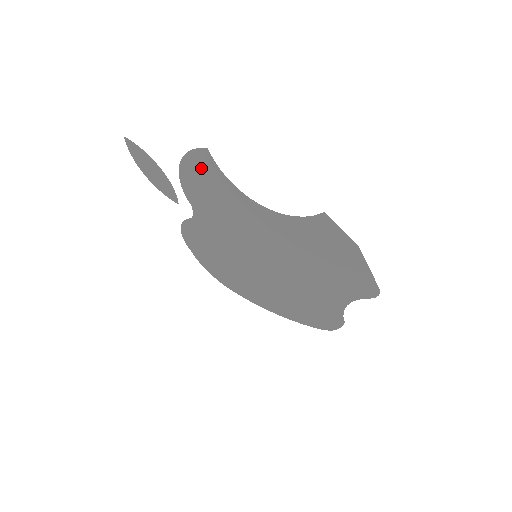
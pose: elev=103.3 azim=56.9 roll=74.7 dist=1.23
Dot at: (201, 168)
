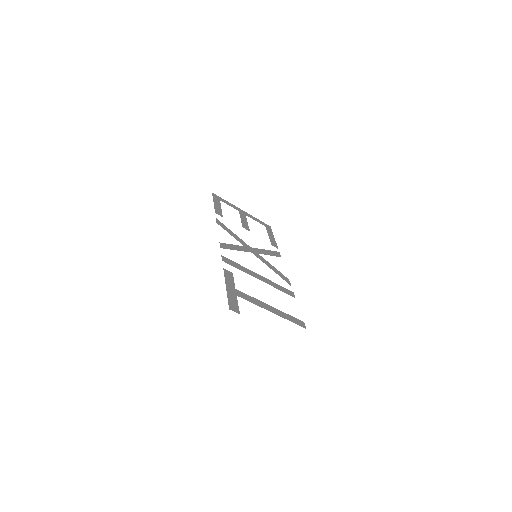
Dot at: occluded
